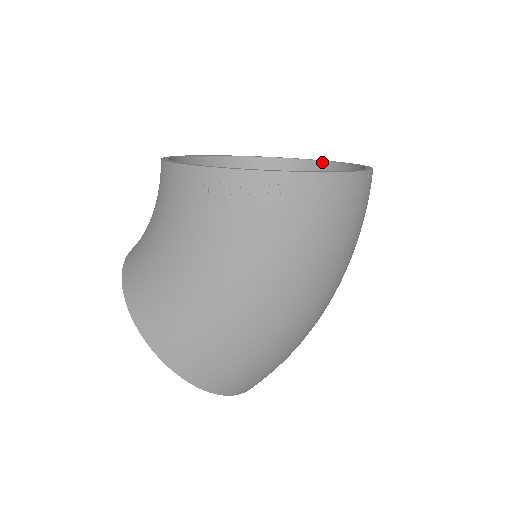
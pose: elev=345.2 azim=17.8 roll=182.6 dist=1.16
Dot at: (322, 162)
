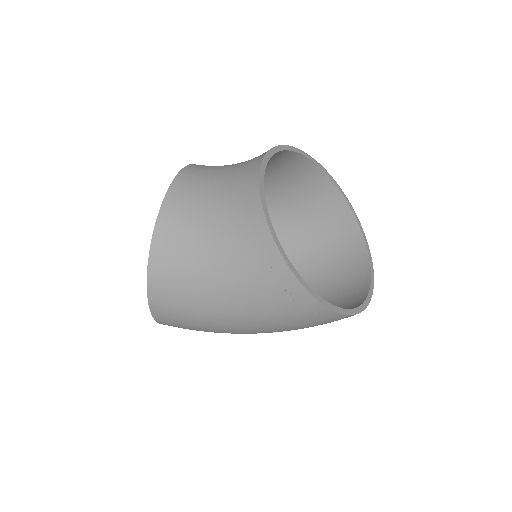
Dot at: (350, 209)
